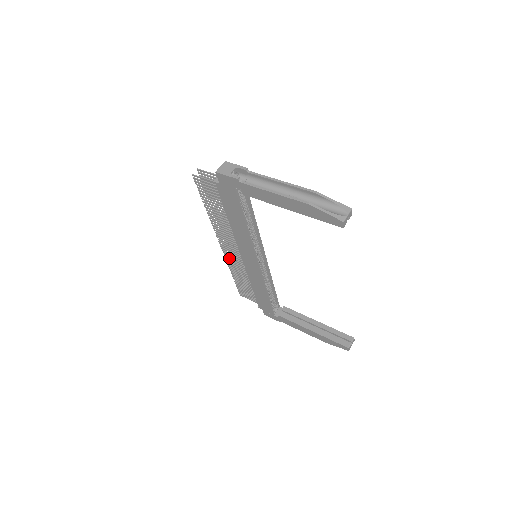
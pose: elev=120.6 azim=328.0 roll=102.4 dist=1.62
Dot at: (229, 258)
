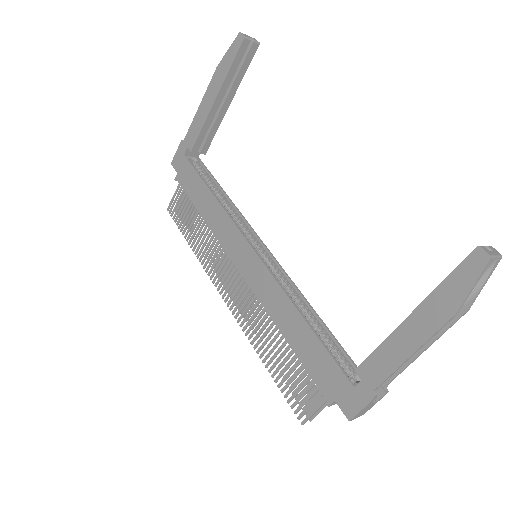
Dot at: (241, 315)
